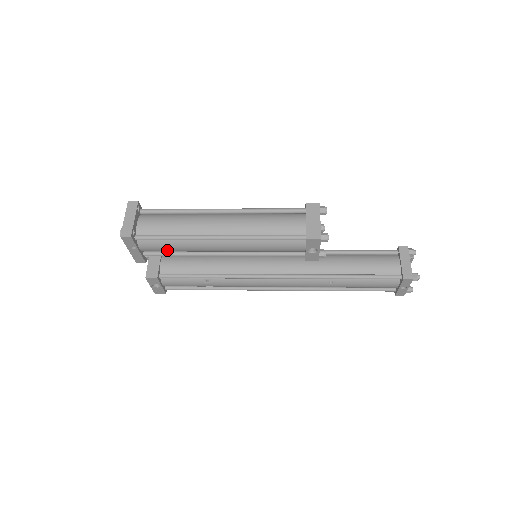
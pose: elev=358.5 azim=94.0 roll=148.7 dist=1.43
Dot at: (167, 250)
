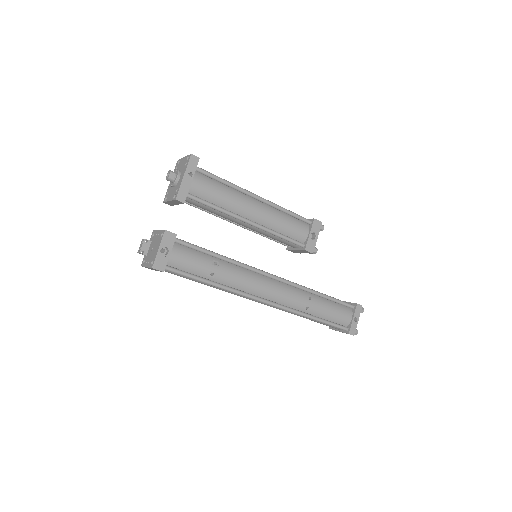
Dot at: (212, 194)
